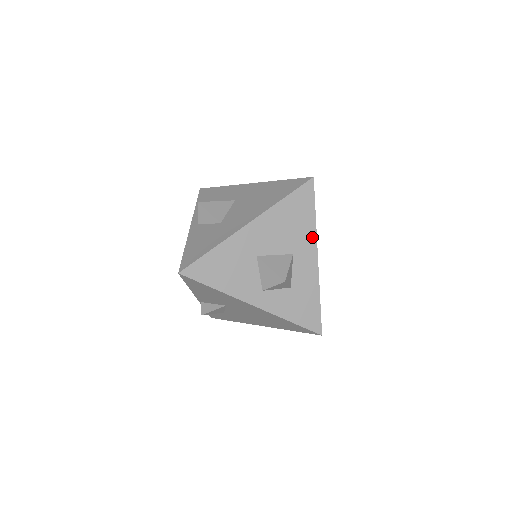
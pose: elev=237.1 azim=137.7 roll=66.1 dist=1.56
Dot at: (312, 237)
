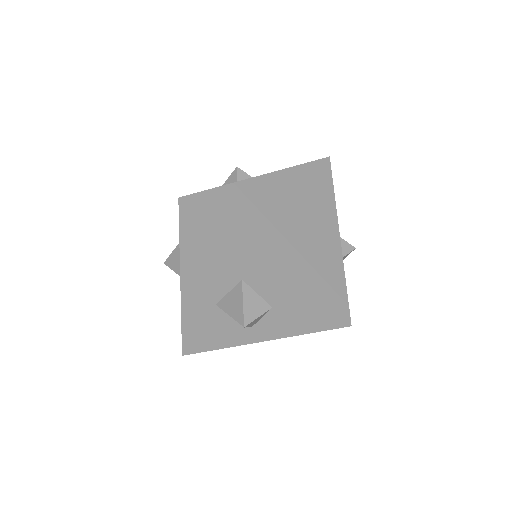
Dot at: (241, 251)
